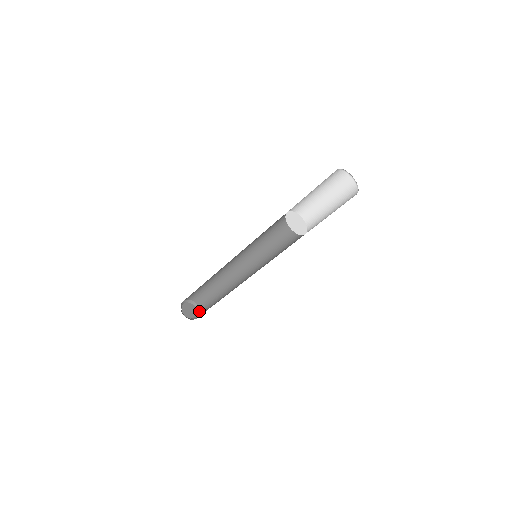
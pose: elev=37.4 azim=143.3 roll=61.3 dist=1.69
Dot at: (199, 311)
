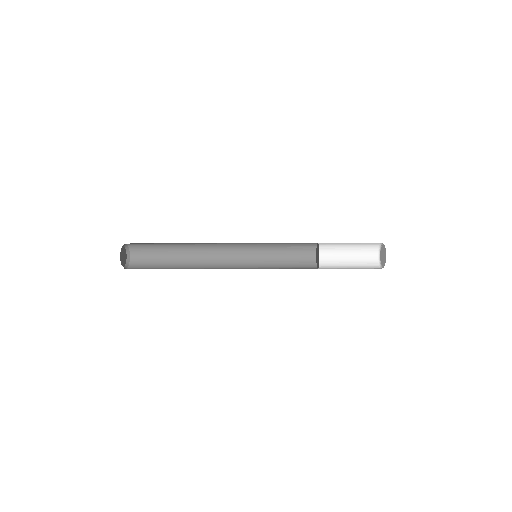
Dot at: (129, 263)
